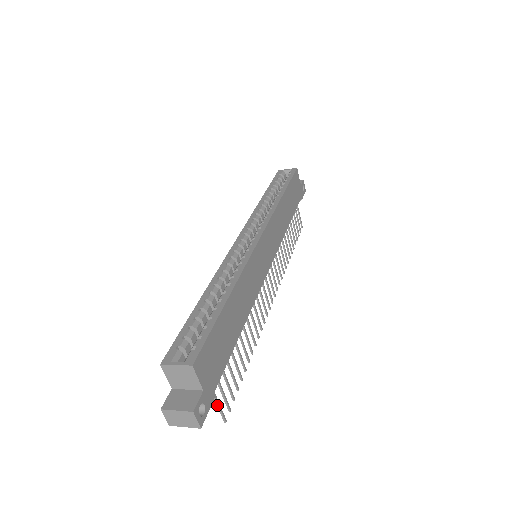
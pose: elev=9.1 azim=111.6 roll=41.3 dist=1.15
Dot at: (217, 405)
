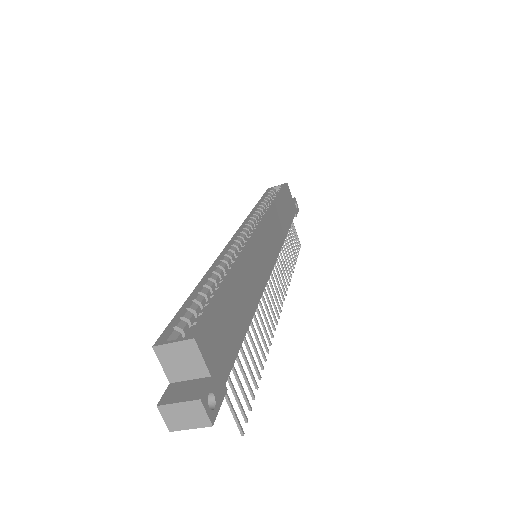
Dot at: (230, 409)
